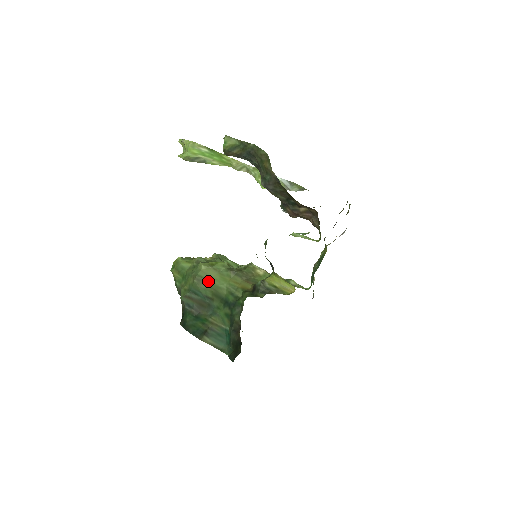
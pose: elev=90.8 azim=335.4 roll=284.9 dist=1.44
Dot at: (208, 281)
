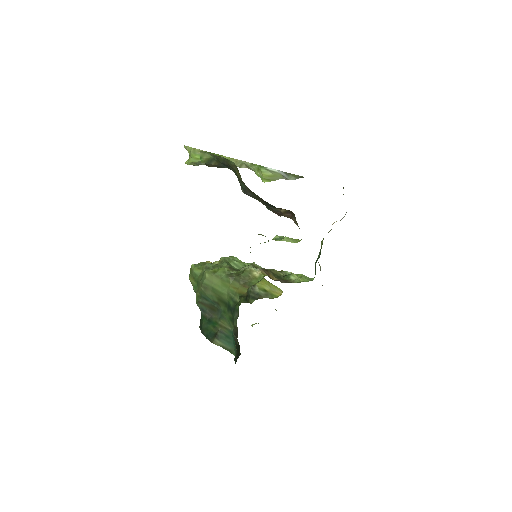
Dot at: (212, 288)
